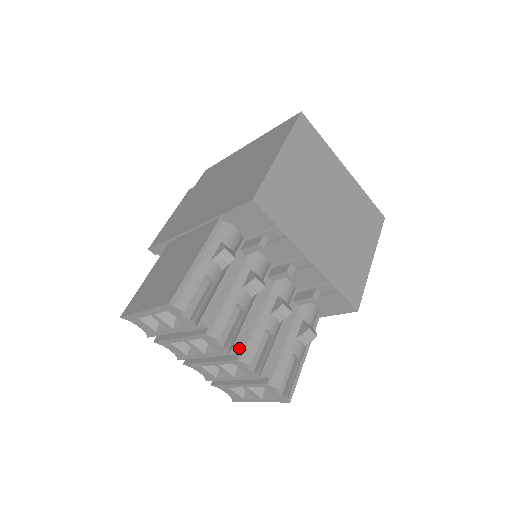
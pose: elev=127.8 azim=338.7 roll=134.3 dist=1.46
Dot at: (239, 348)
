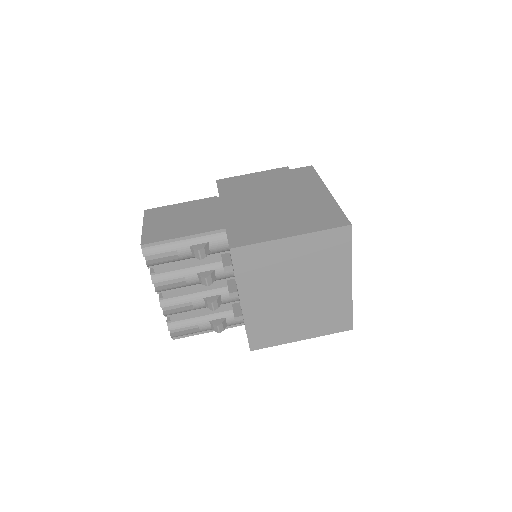
Dot at: (166, 295)
